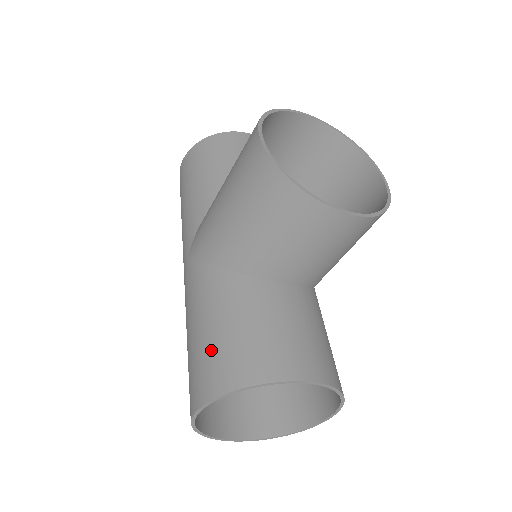
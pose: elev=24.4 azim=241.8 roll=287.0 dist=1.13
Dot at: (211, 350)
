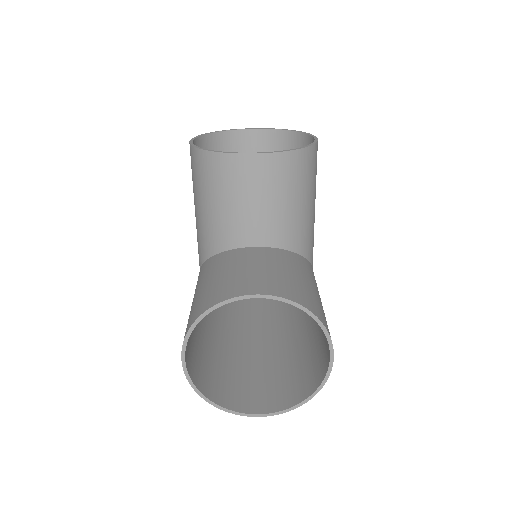
Dot at: (191, 310)
